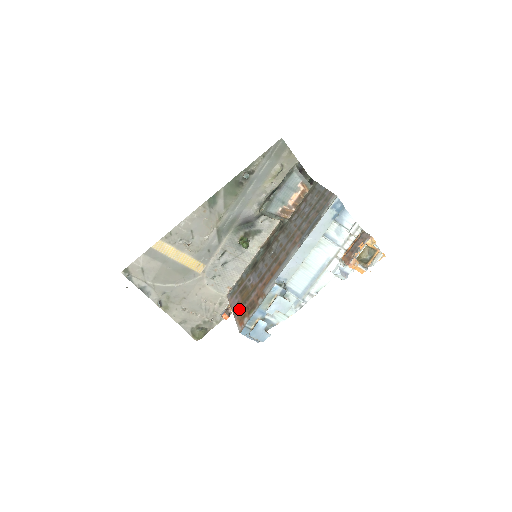
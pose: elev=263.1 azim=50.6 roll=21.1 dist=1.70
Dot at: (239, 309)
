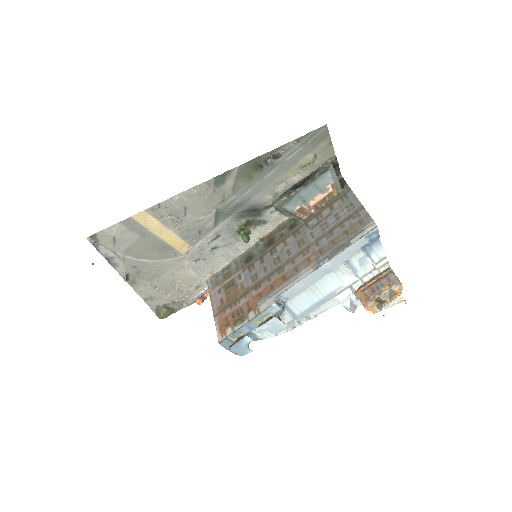
Dot at: (222, 311)
